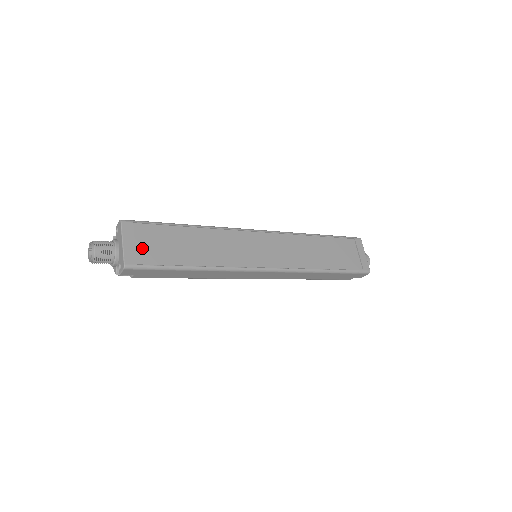
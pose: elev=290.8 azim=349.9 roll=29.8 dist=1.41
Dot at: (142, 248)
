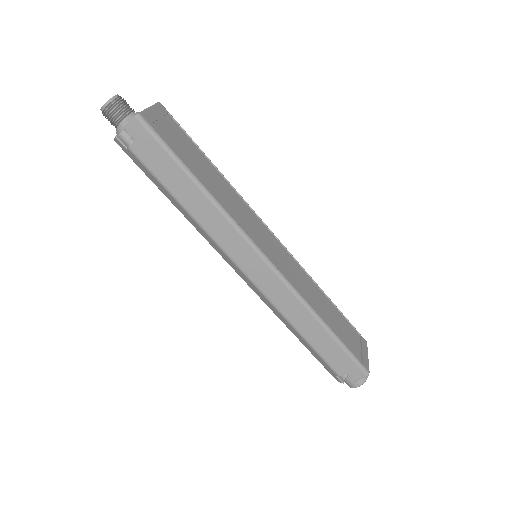
Dot at: (163, 126)
